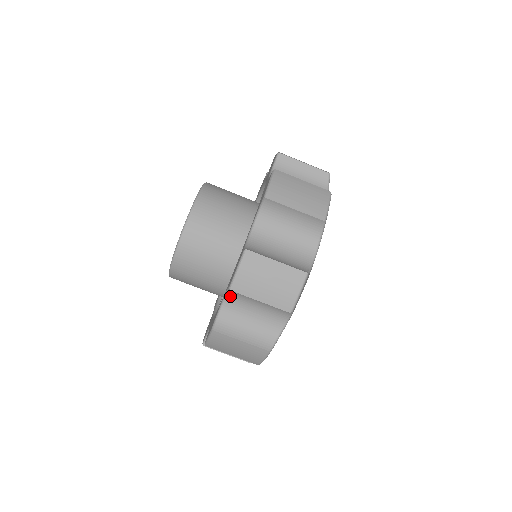
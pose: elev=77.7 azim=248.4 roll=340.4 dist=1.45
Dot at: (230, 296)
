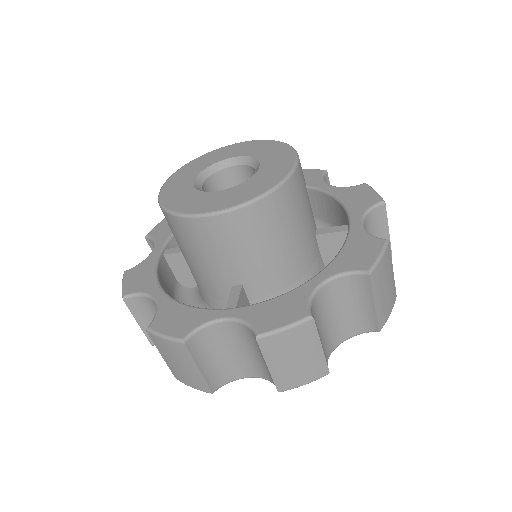
Dot at: (235, 324)
